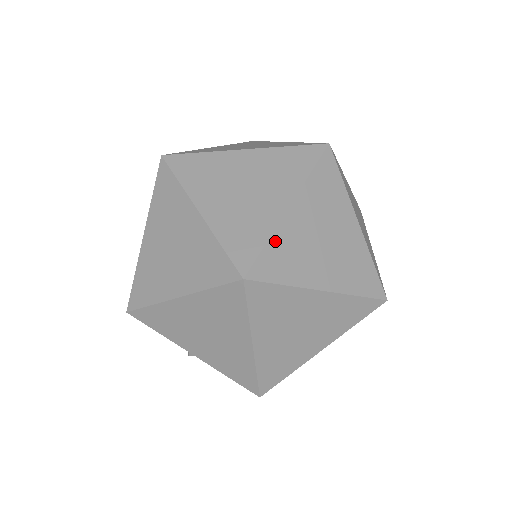
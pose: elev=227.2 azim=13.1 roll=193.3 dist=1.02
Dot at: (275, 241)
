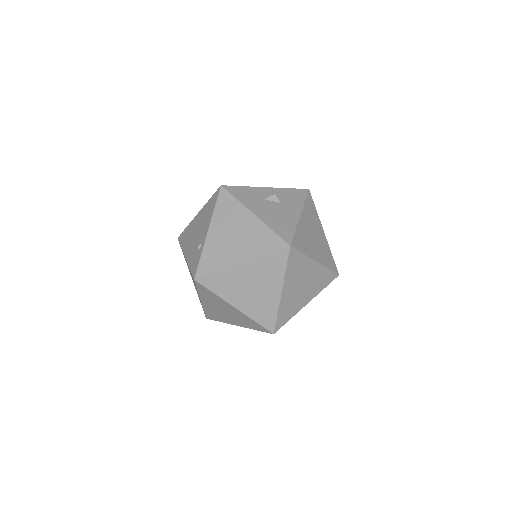
Dot at: (281, 311)
